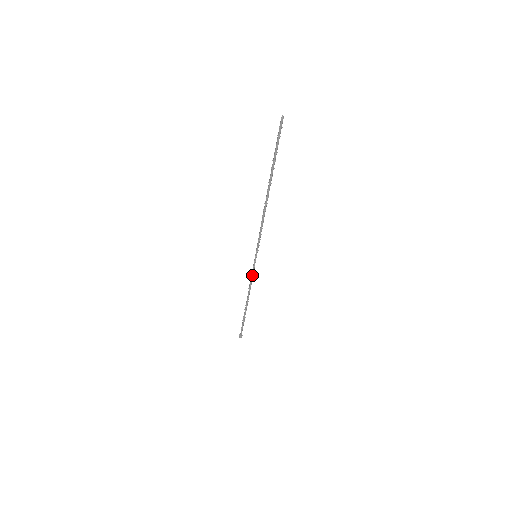
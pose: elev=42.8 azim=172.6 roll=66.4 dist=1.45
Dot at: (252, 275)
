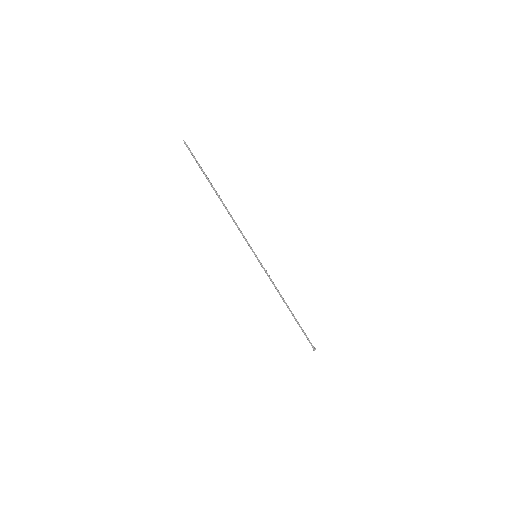
Dot at: (268, 276)
